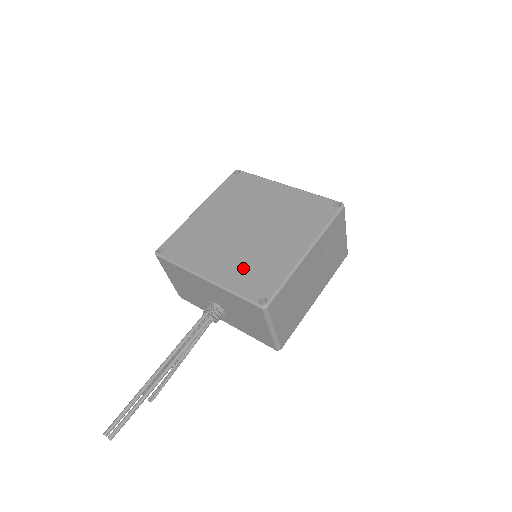
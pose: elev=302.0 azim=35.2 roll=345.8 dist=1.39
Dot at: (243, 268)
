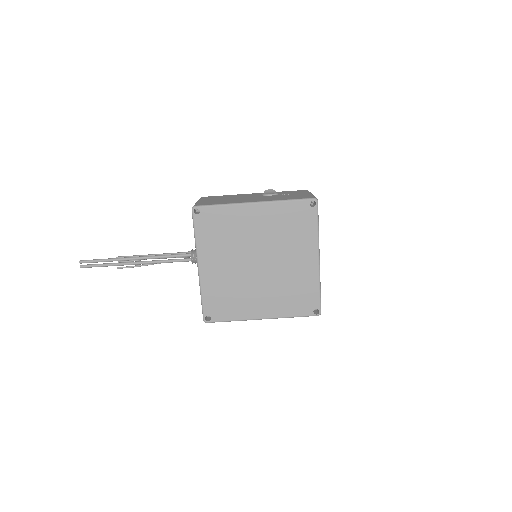
Dot at: (223, 287)
